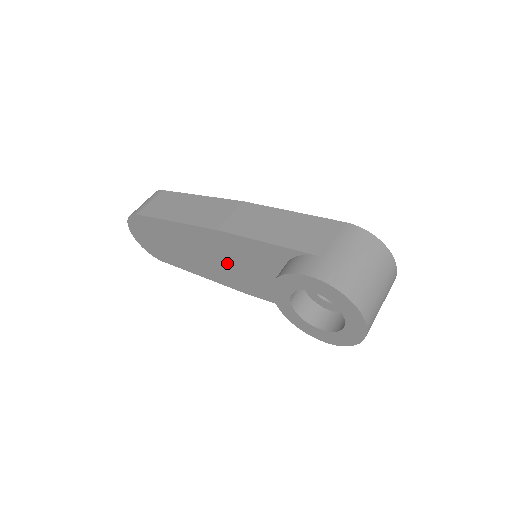
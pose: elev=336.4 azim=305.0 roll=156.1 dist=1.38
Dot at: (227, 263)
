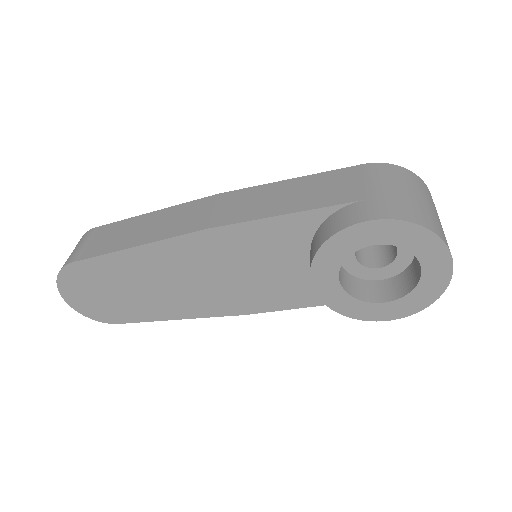
Dot at: (223, 277)
